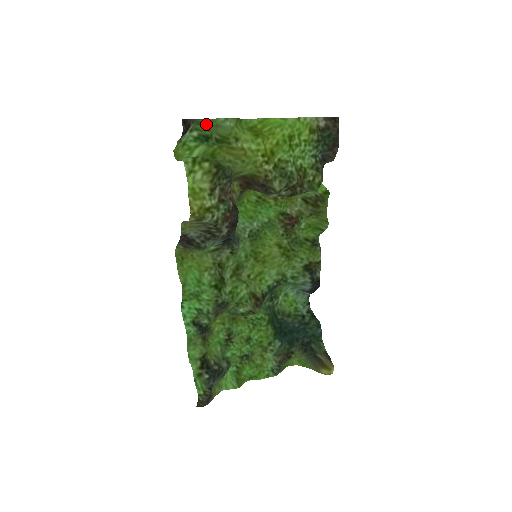
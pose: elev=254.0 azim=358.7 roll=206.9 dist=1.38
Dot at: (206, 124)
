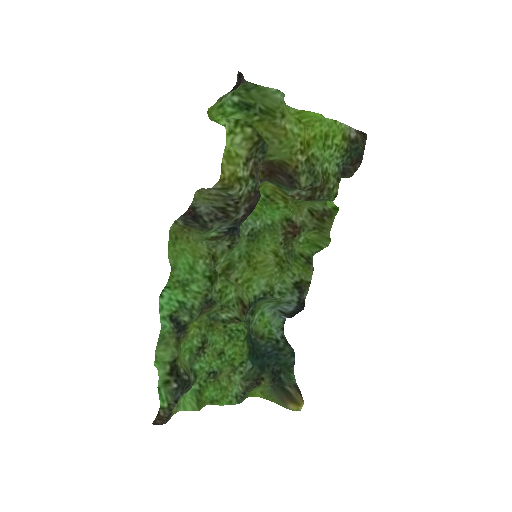
Dot at: (253, 91)
